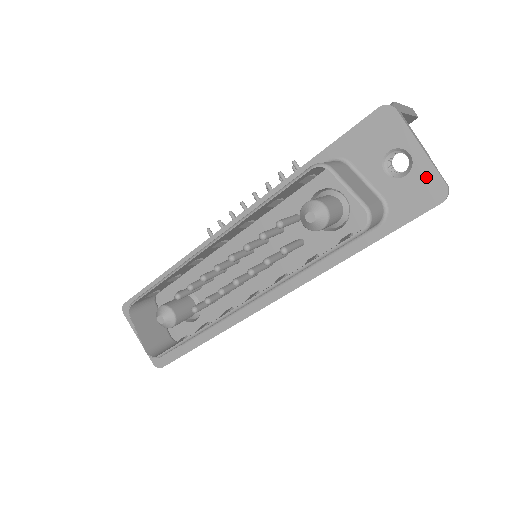
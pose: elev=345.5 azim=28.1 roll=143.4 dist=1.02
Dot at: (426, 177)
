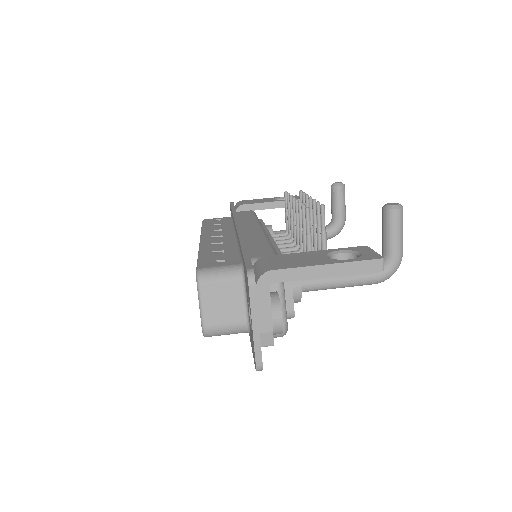
Dot at: (253, 345)
